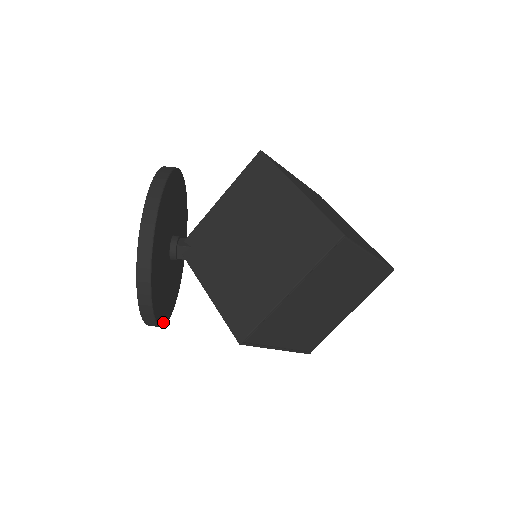
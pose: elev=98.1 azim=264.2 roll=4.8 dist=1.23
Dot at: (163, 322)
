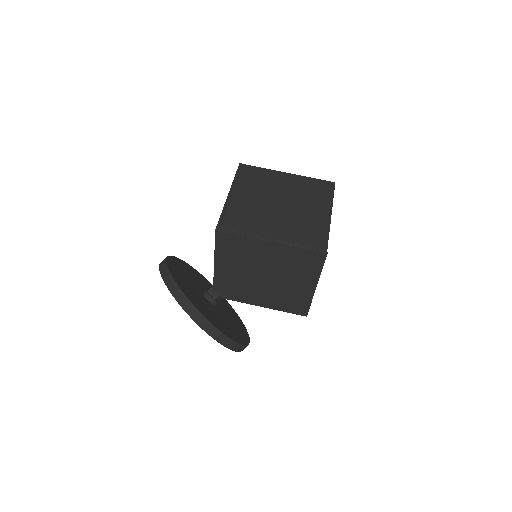
Dot at: (243, 325)
